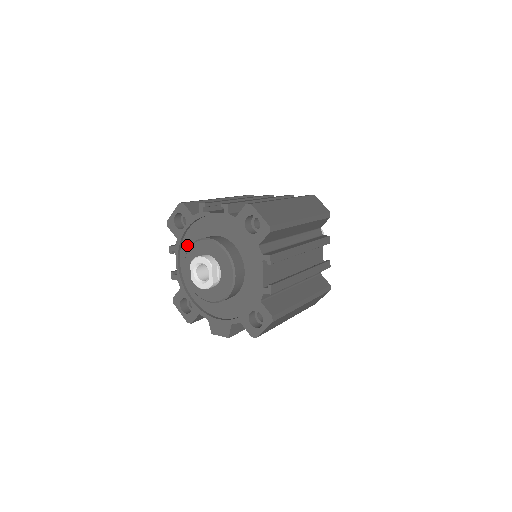
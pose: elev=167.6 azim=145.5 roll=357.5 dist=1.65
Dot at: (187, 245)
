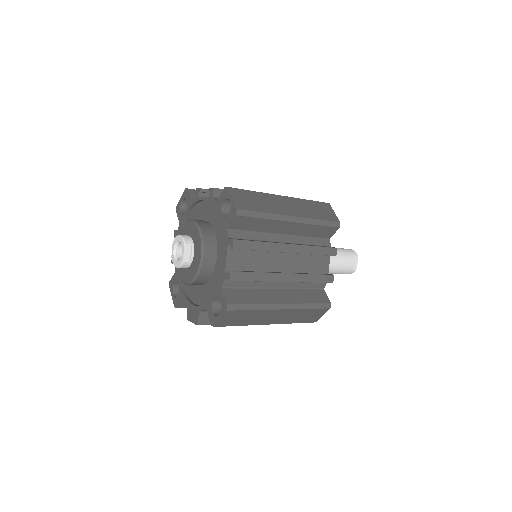
Dot at: occluded
